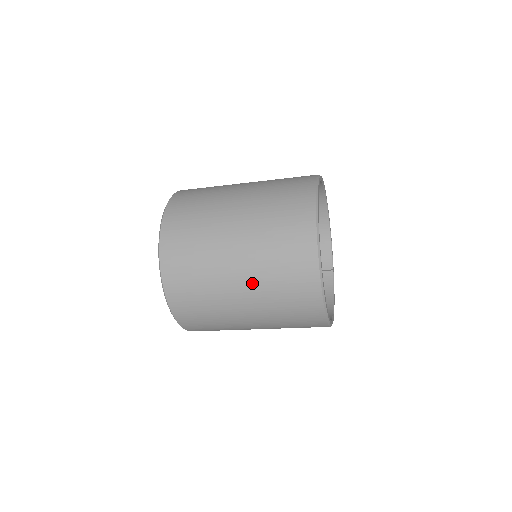
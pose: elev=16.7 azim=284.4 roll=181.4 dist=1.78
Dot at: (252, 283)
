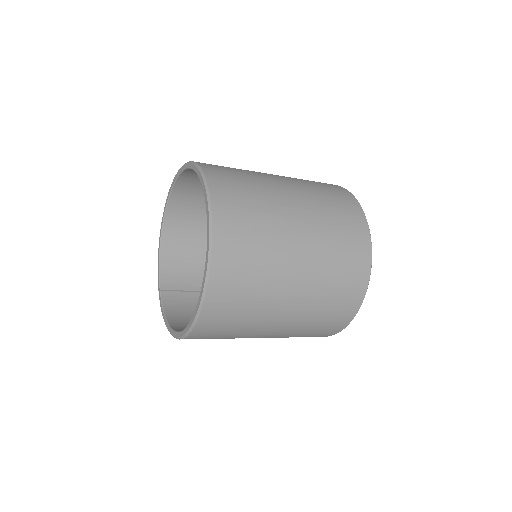
Dot at: (312, 262)
